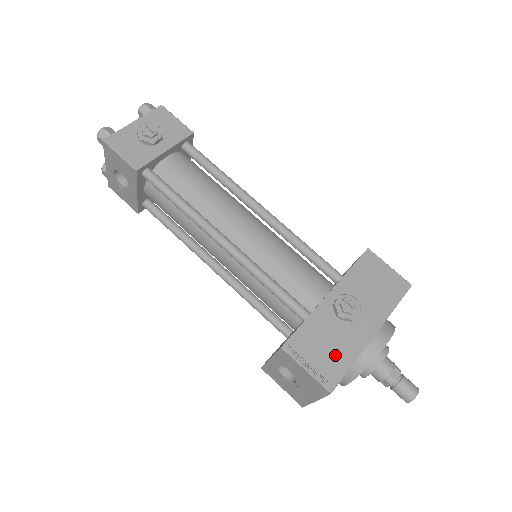
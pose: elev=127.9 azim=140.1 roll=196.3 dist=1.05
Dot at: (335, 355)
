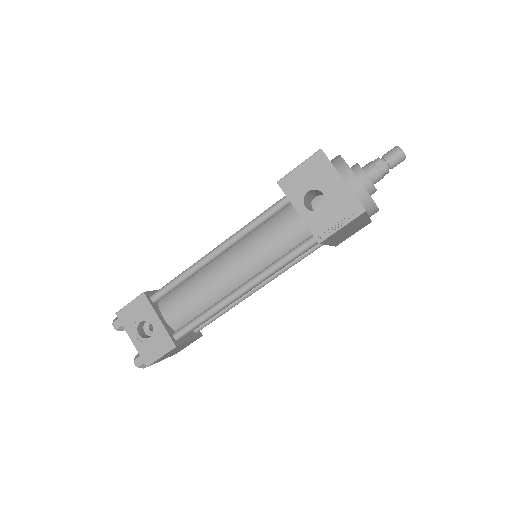
Dot at: occluded
